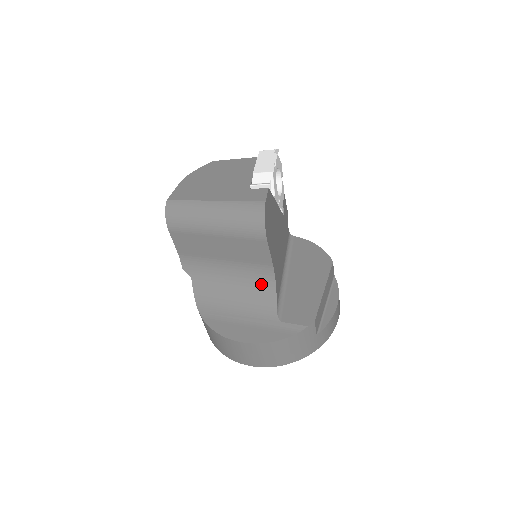
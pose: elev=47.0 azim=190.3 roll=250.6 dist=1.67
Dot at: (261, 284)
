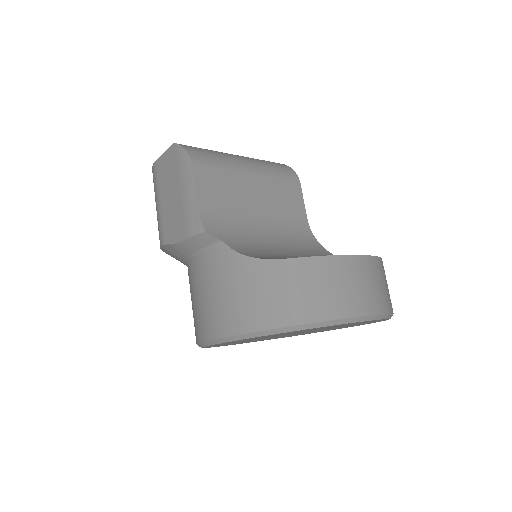
Dot at: (305, 242)
